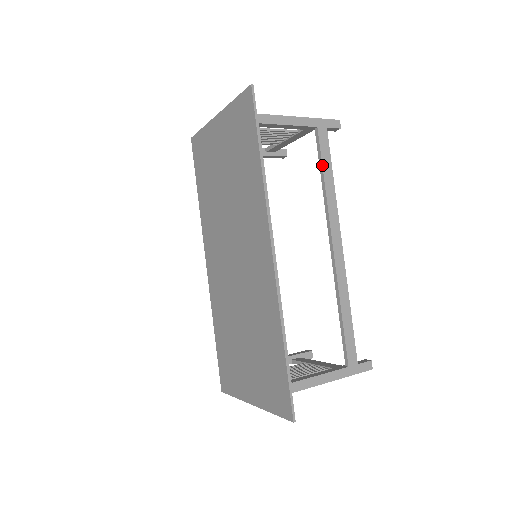
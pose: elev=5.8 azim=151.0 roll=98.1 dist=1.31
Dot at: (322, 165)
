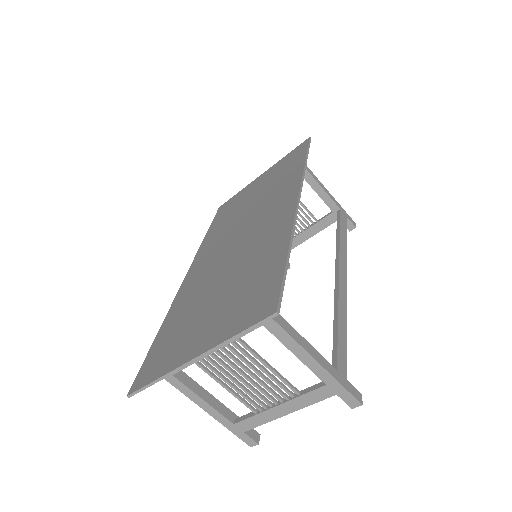
Dot at: (340, 226)
